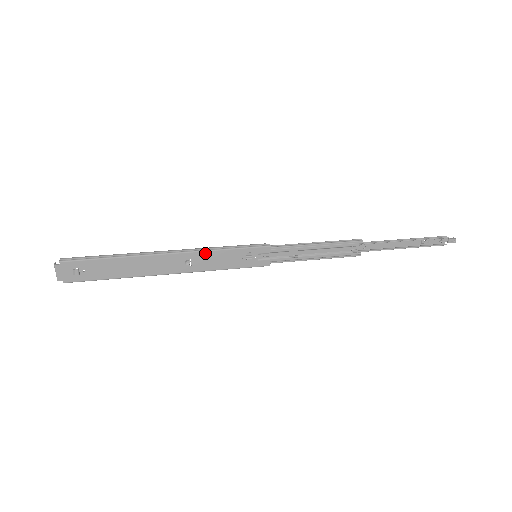
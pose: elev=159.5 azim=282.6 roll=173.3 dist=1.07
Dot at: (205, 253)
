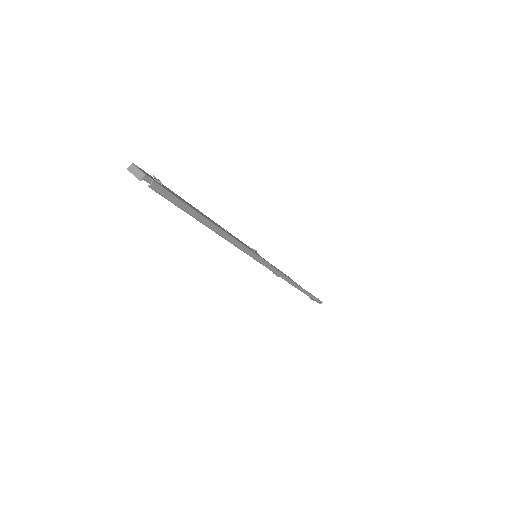
Dot at: occluded
